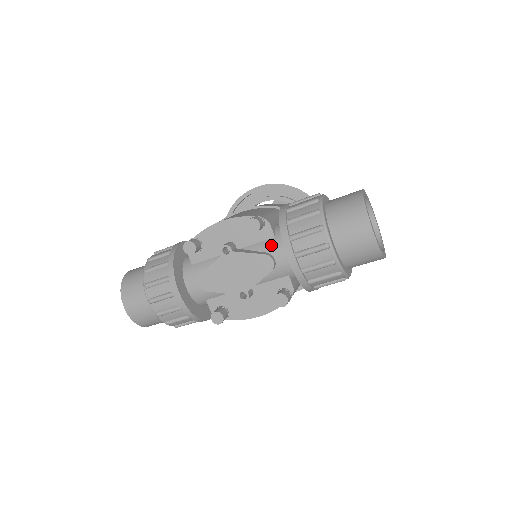
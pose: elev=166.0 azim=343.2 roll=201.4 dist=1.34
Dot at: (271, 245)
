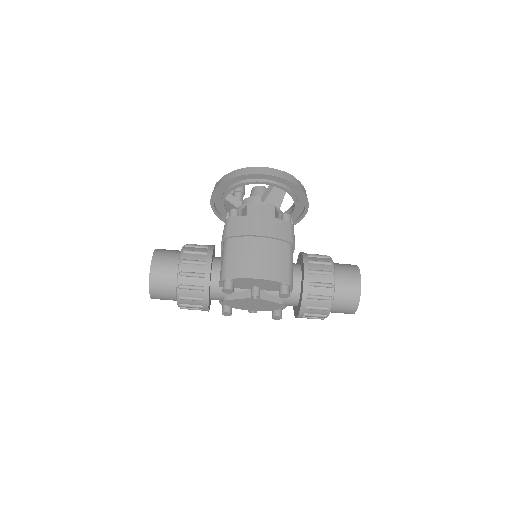
Dot at: occluded
